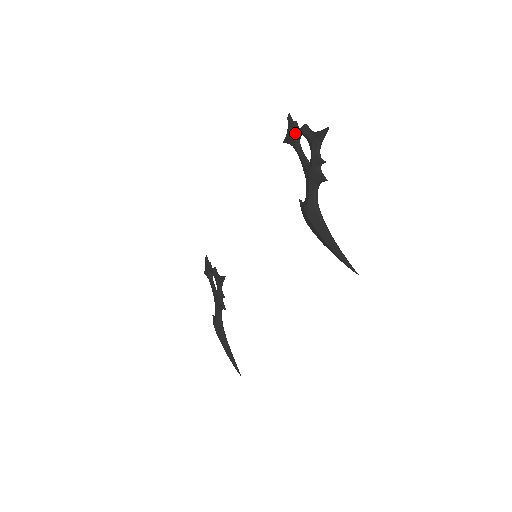
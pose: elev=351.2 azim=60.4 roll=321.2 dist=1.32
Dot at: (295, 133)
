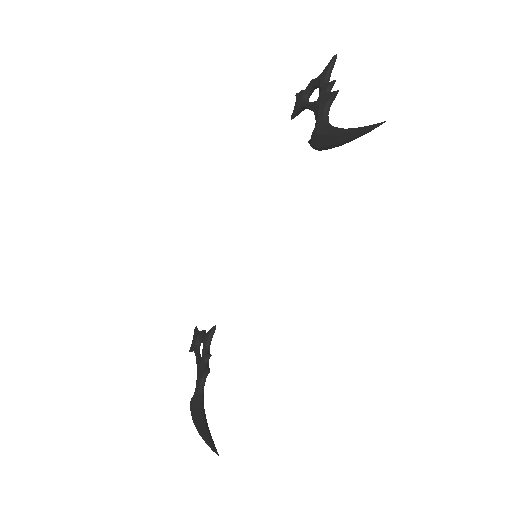
Dot at: (303, 93)
